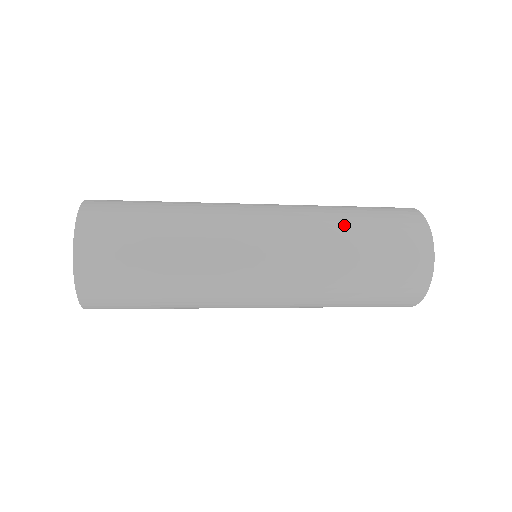
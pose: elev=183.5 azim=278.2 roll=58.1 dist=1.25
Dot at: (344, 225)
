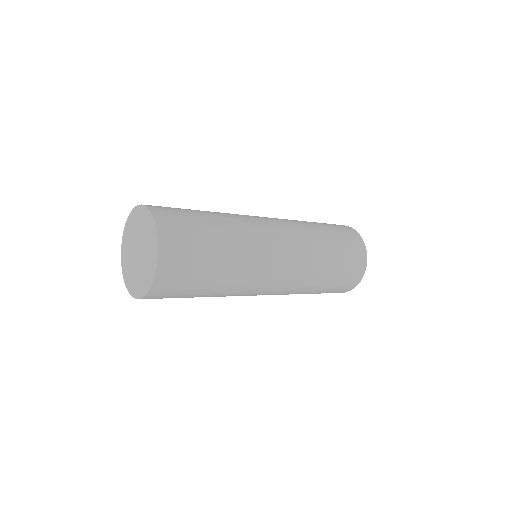
Dot at: (320, 233)
